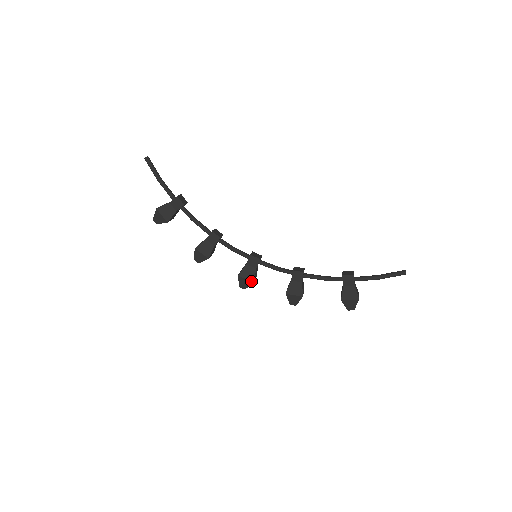
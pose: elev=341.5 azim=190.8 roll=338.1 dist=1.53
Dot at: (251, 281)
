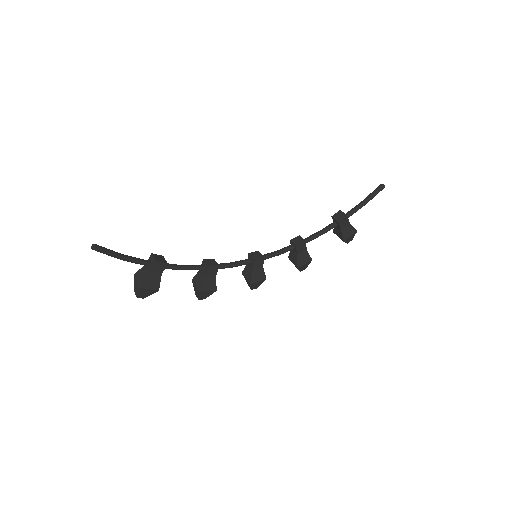
Dot at: (264, 280)
